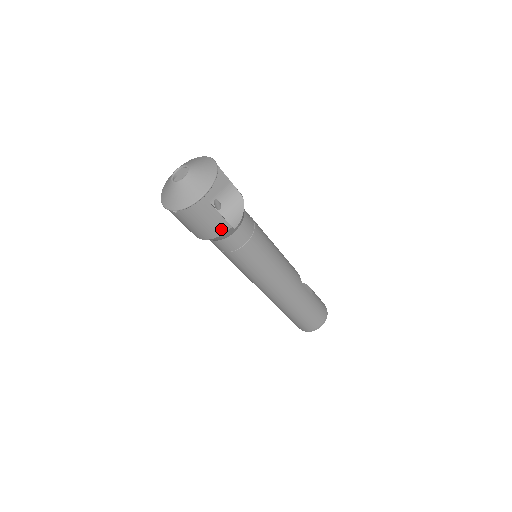
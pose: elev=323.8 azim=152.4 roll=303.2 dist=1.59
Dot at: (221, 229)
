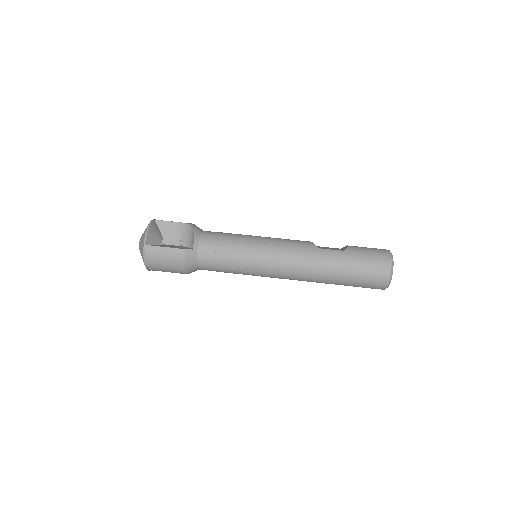
Dot at: (179, 256)
